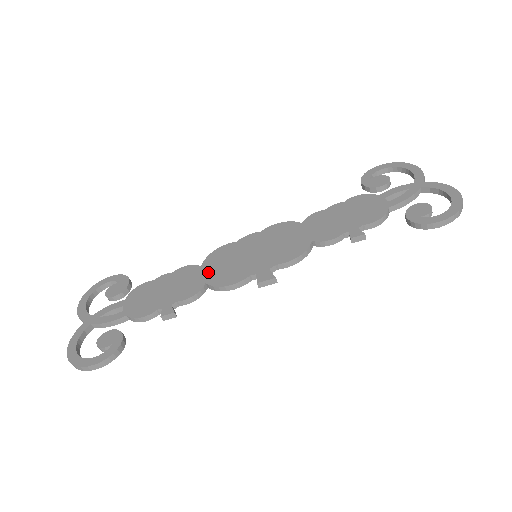
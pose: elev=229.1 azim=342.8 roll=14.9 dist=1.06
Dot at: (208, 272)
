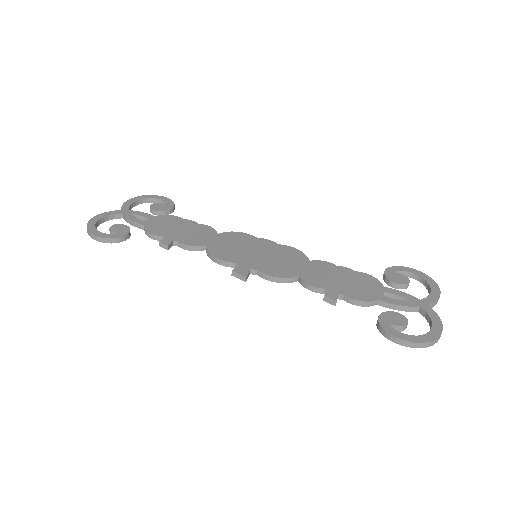
Dot at: (216, 240)
